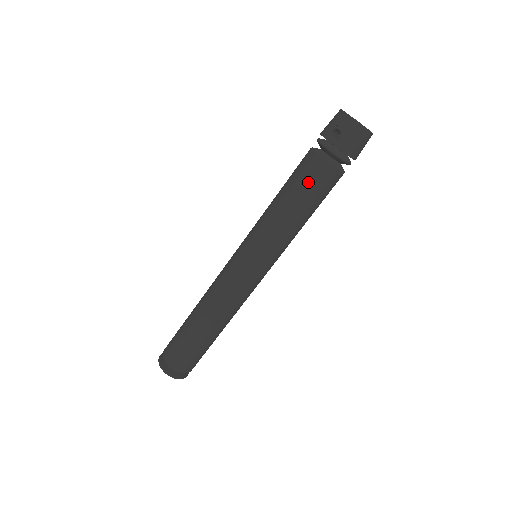
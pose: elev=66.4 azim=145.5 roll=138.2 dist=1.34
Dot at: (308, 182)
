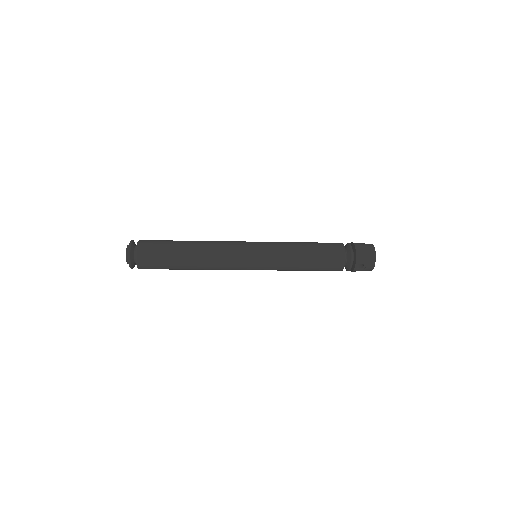
Dot at: (325, 270)
